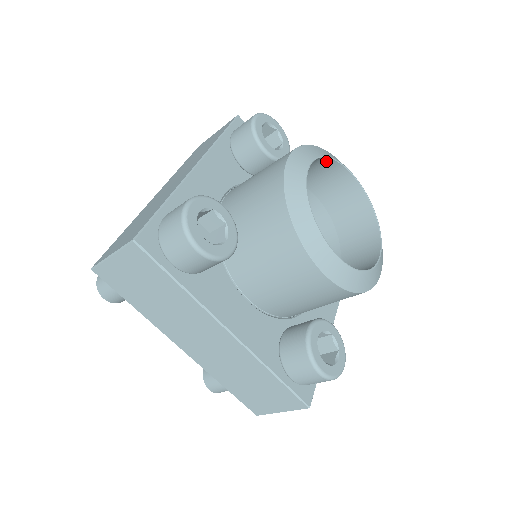
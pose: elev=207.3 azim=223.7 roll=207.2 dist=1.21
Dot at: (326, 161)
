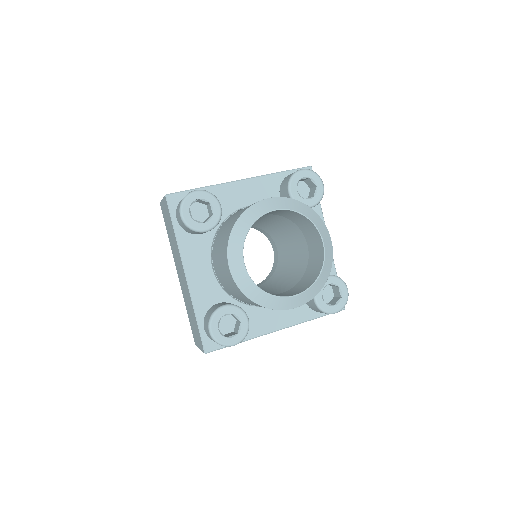
Dot at: (248, 230)
